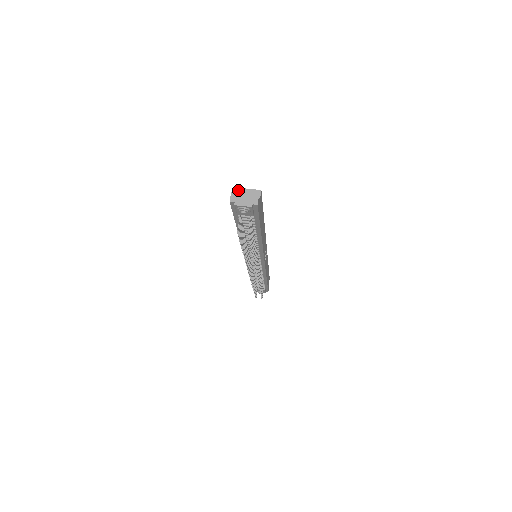
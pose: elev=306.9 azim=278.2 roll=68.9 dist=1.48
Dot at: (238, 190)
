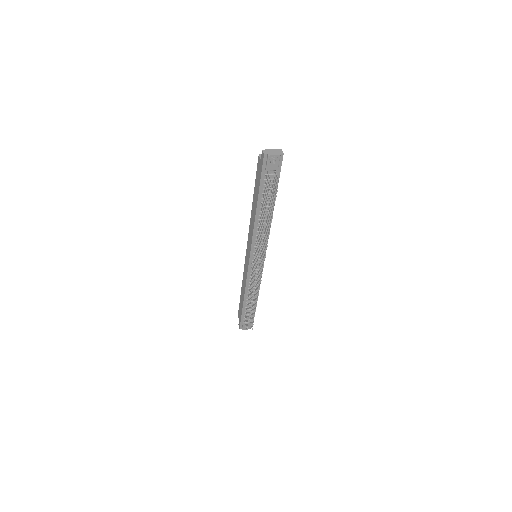
Dot at: occluded
